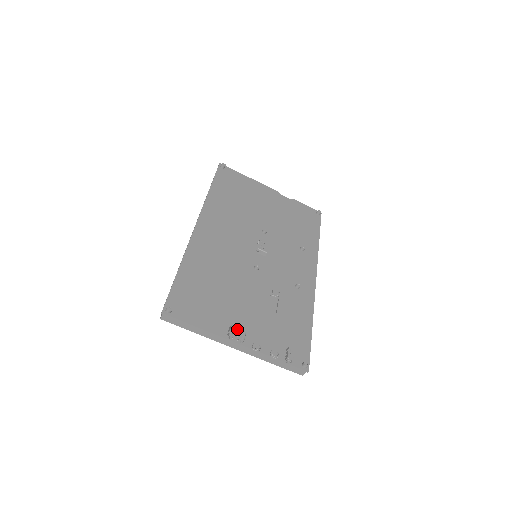
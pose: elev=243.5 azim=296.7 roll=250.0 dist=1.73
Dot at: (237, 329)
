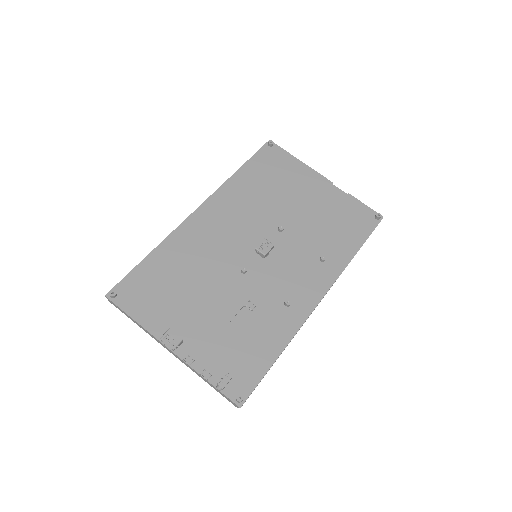
Dot at: (173, 334)
